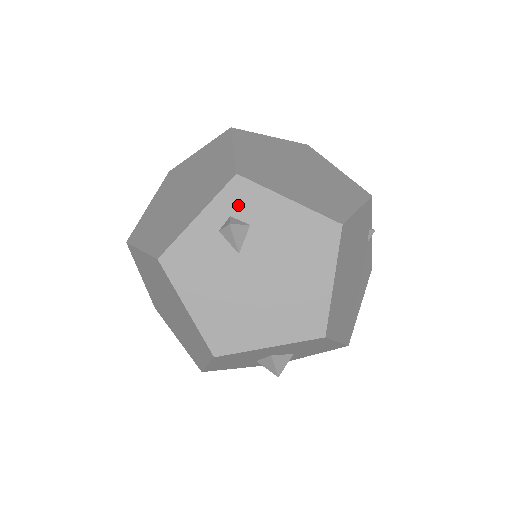
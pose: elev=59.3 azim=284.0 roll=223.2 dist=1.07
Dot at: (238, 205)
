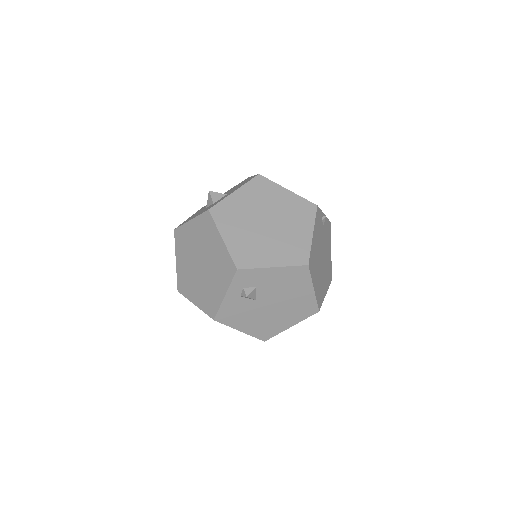
Dot at: (245, 282)
